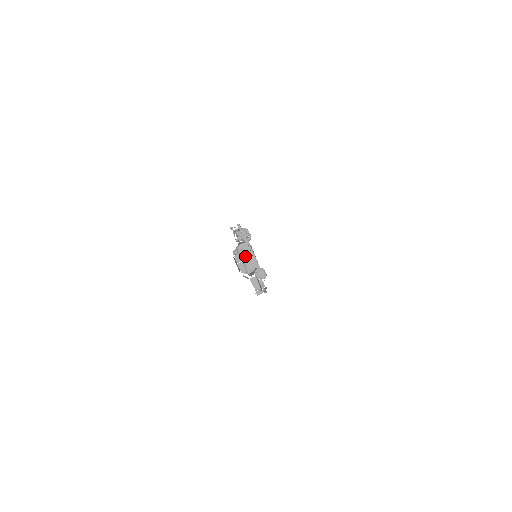
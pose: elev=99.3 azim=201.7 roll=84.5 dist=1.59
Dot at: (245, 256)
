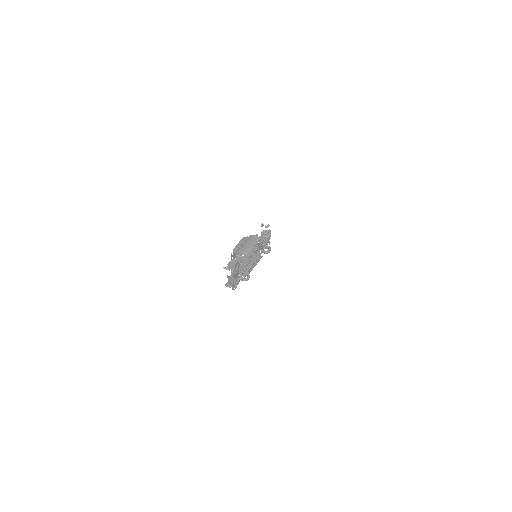
Dot at: (248, 243)
